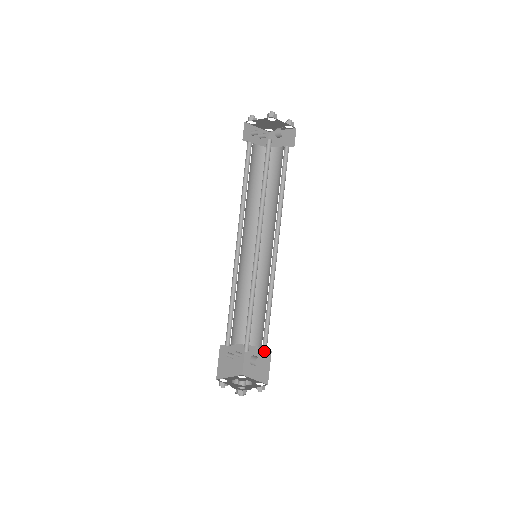
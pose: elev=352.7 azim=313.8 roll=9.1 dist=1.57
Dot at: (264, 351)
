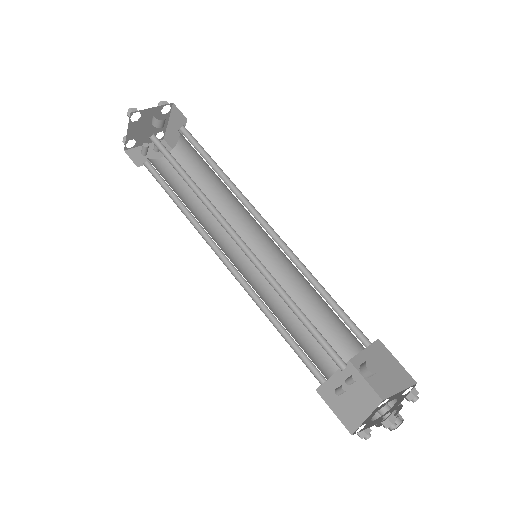
Dot at: (372, 348)
